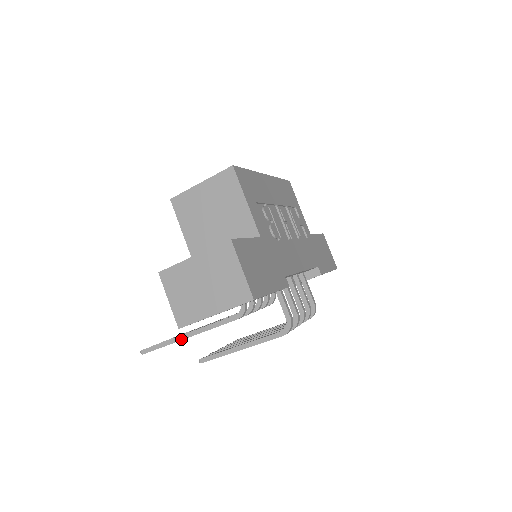
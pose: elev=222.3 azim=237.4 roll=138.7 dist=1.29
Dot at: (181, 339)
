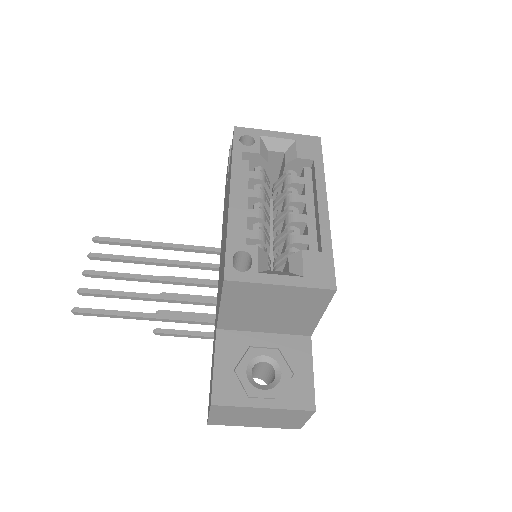
Dot at: (139, 319)
